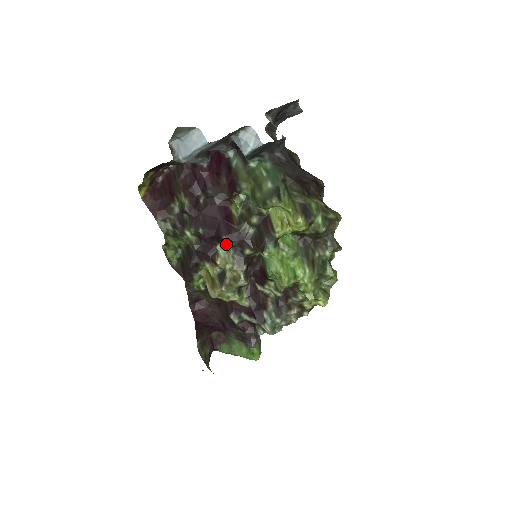
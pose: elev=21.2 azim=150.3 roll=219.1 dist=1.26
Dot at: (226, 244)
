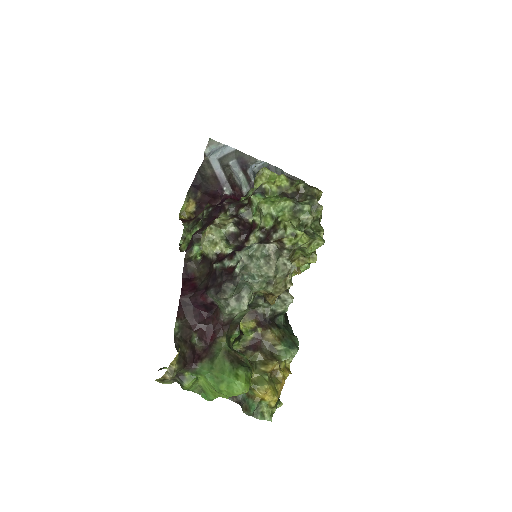
Dot at: (226, 212)
